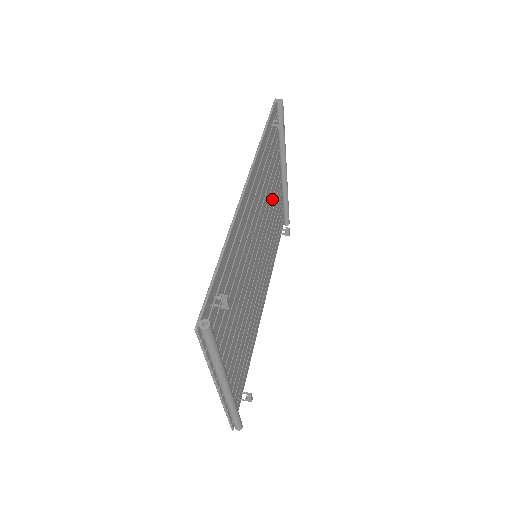
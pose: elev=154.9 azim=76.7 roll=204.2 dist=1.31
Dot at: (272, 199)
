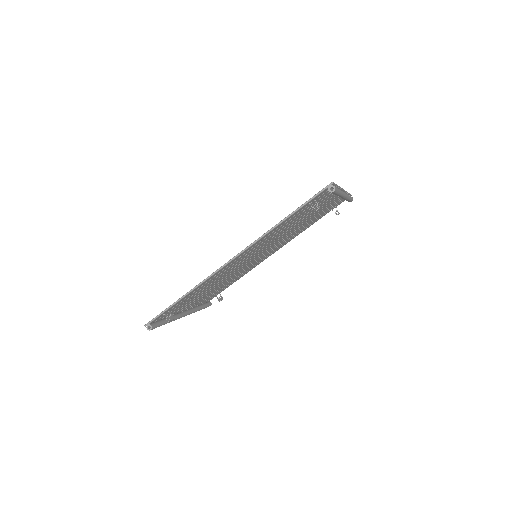
Dot at: (308, 217)
